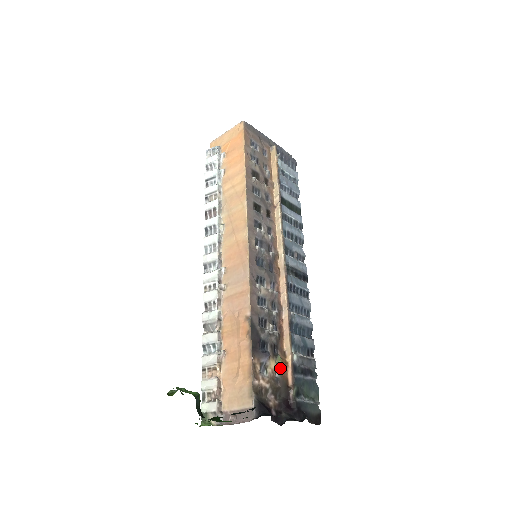
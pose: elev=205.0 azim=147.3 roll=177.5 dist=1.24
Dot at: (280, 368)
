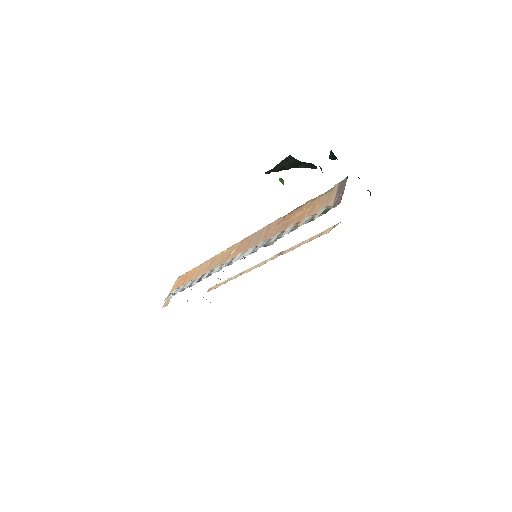
Dot at: occluded
